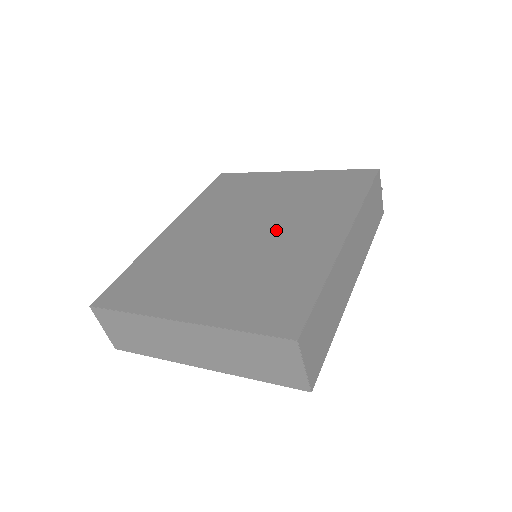
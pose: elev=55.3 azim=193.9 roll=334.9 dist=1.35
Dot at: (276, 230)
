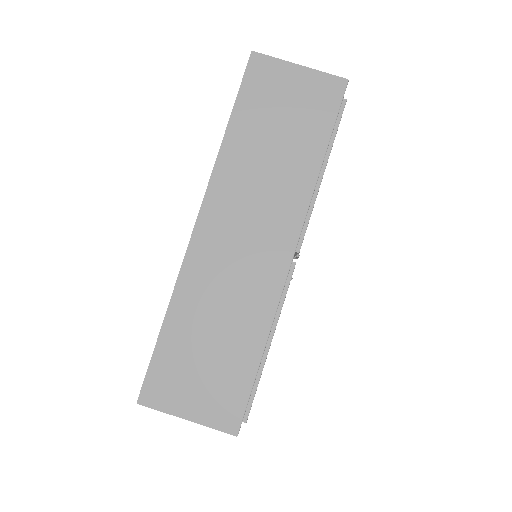
Dot at: occluded
